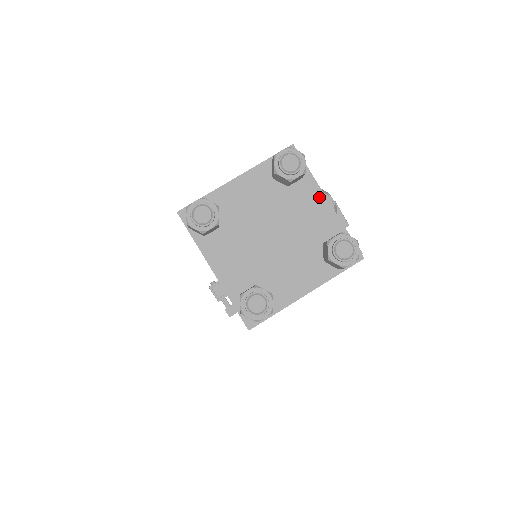
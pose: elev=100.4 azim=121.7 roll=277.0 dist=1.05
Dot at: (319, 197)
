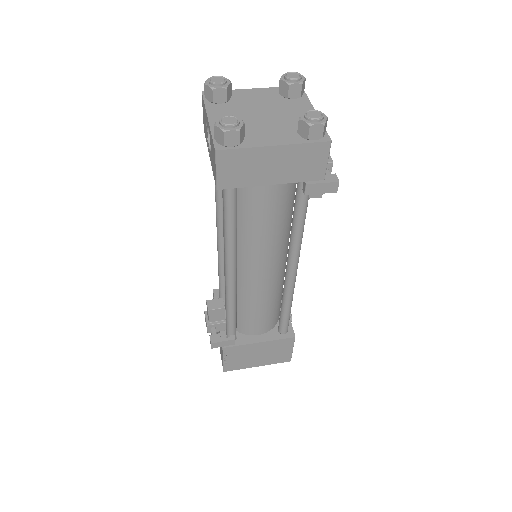
Dot at: (309, 108)
